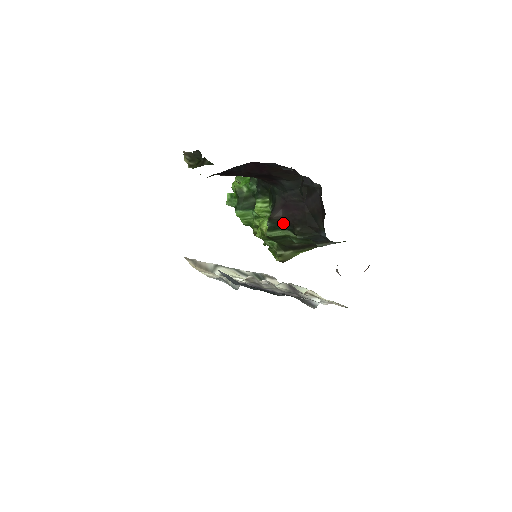
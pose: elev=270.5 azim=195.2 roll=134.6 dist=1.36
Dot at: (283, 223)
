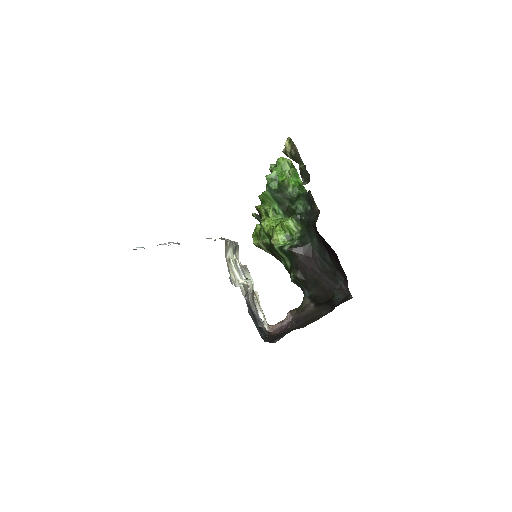
Dot at: (294, 259)
